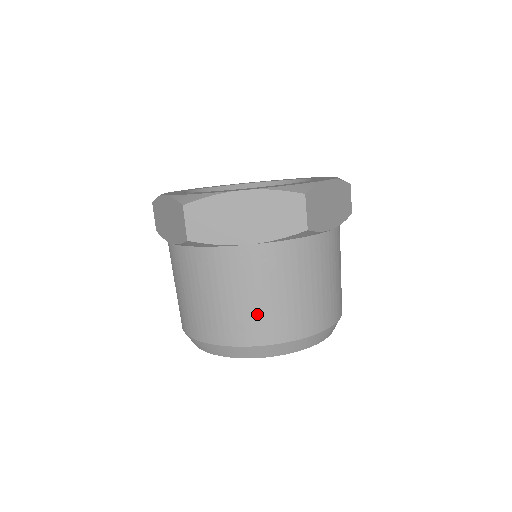
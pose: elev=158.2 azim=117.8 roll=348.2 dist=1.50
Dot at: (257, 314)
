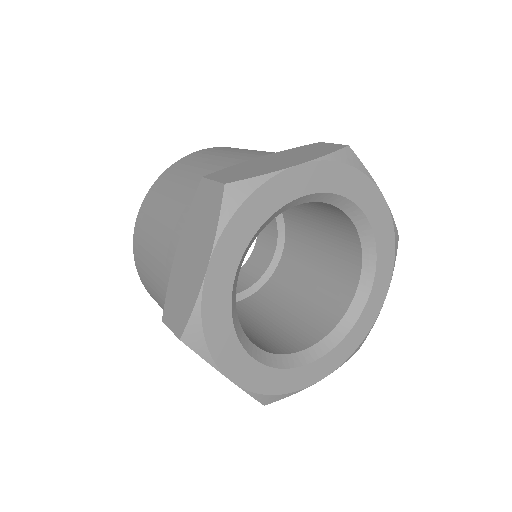
Dot at: occluded
